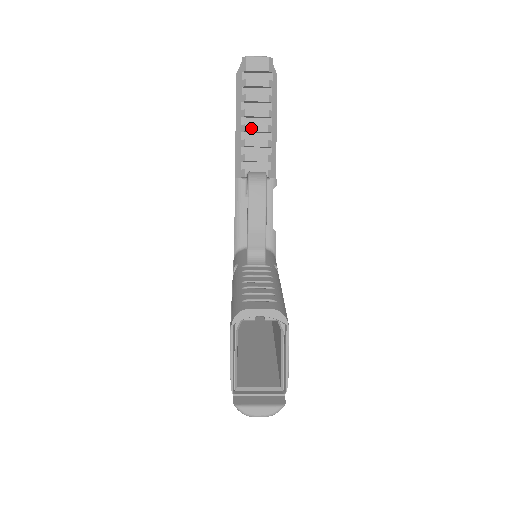
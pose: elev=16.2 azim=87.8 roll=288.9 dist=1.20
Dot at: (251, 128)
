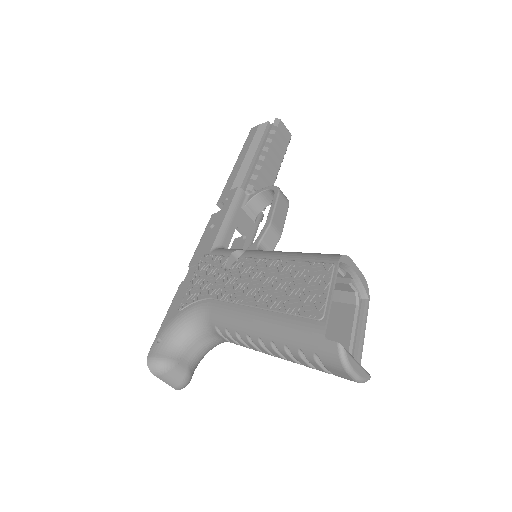
Dot at: (268, 163)
